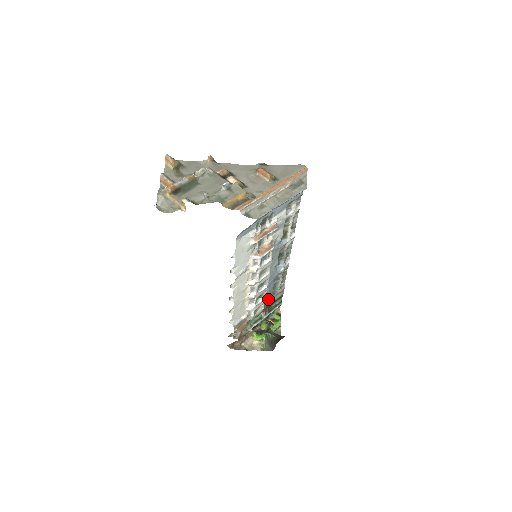
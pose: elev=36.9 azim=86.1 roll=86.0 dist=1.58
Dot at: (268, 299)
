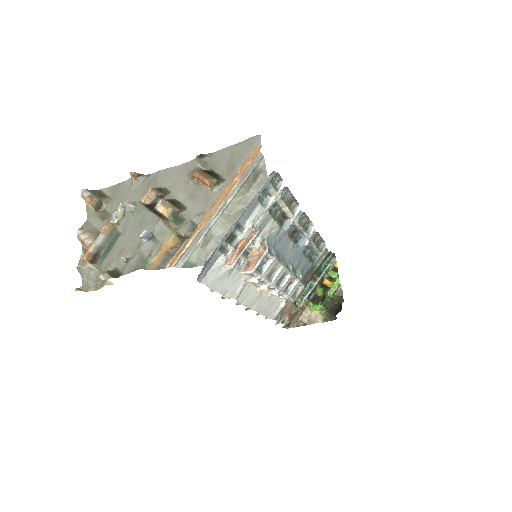
Dot at: (308, 270)
